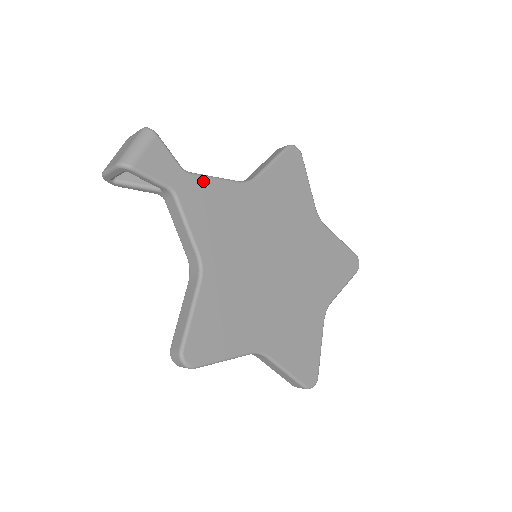
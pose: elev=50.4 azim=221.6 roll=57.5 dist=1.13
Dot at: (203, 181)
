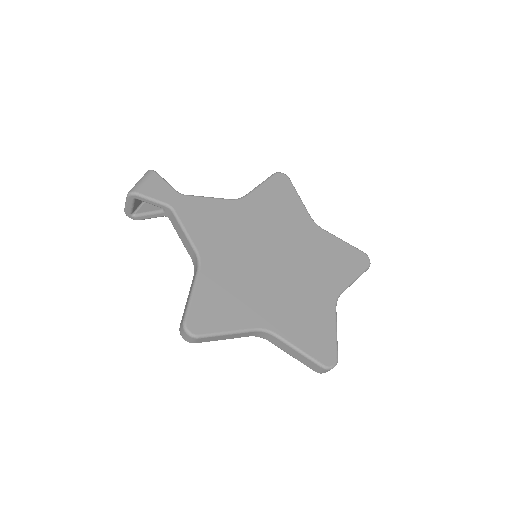
Dot at: (196, 199)
